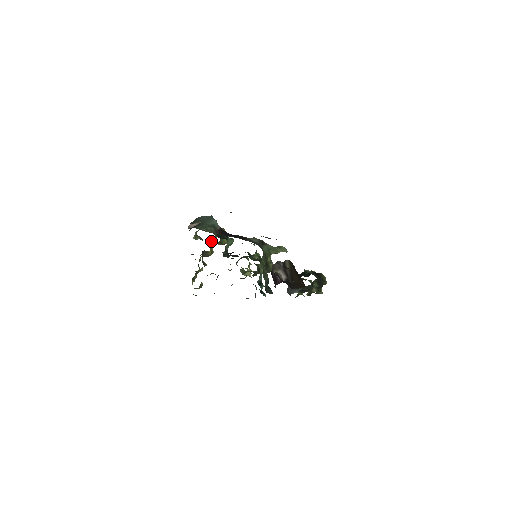
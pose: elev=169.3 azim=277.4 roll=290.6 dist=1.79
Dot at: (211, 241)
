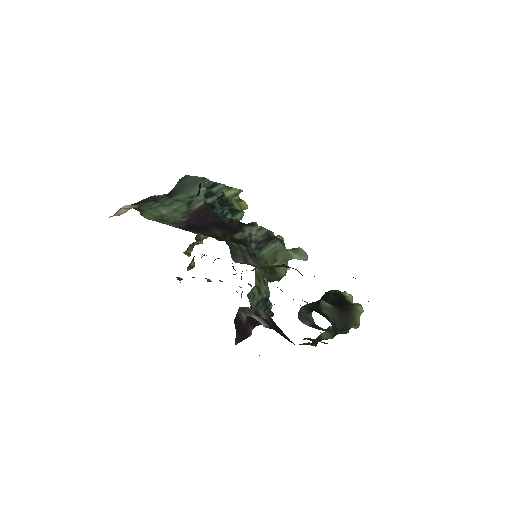
Dot at: occluded
